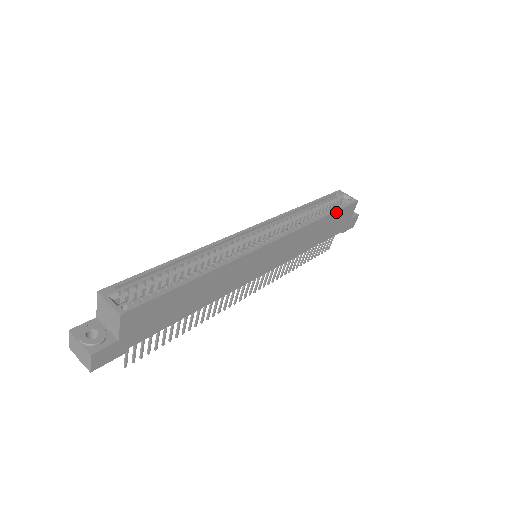
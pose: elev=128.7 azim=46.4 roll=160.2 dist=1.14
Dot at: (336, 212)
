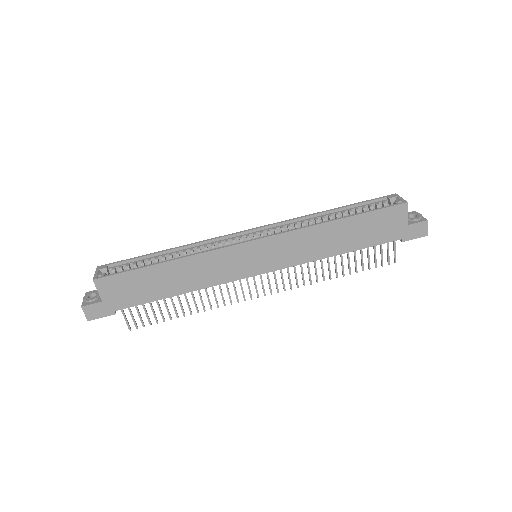
Dot at: (362, 214)
